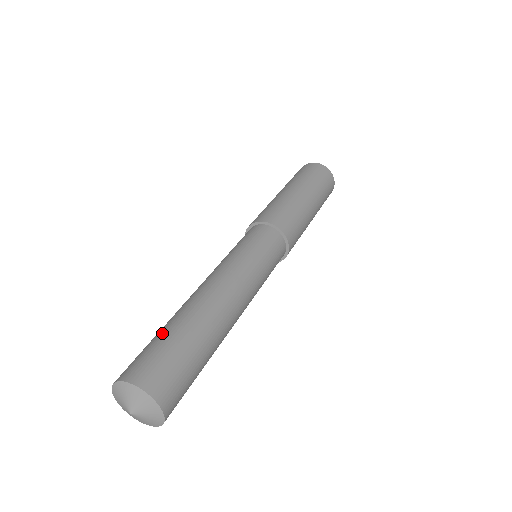
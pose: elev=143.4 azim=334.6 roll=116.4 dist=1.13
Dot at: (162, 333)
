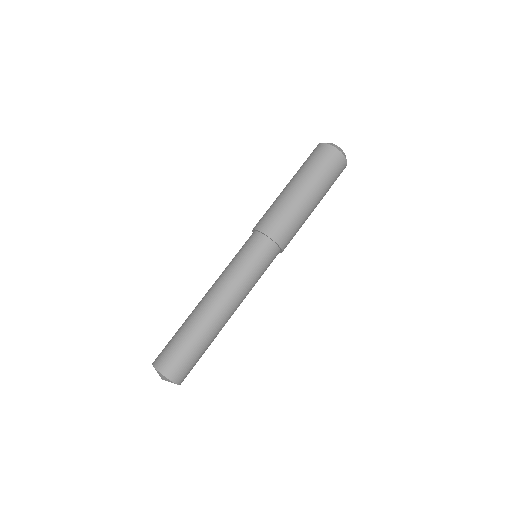
Dot at: (176, 332)
